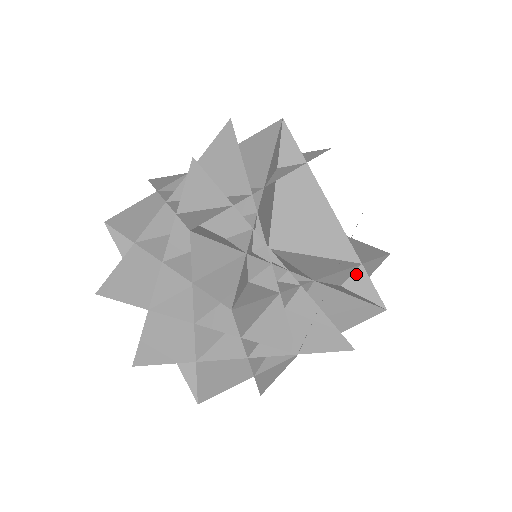
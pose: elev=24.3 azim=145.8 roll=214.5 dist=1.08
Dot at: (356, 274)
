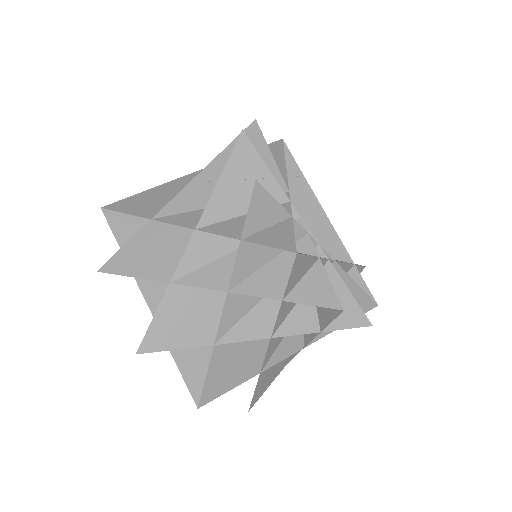
Dot at: (350, 273)
